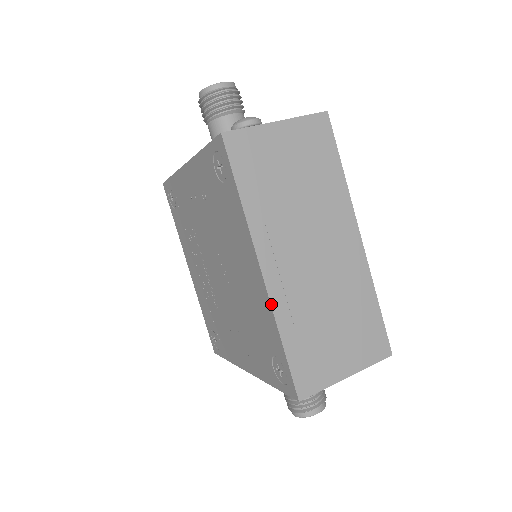
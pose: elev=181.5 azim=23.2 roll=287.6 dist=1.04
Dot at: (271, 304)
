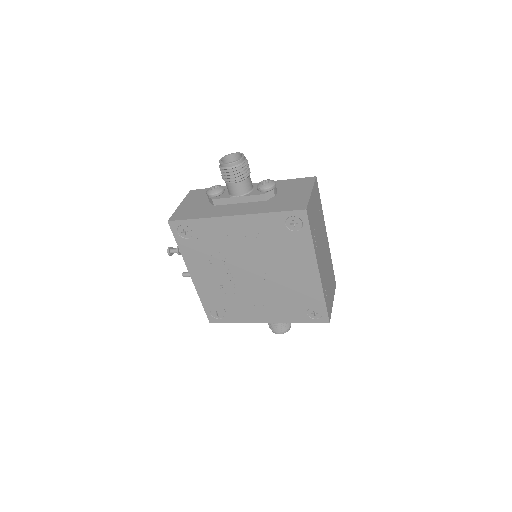
Dot at: (322, 285)
